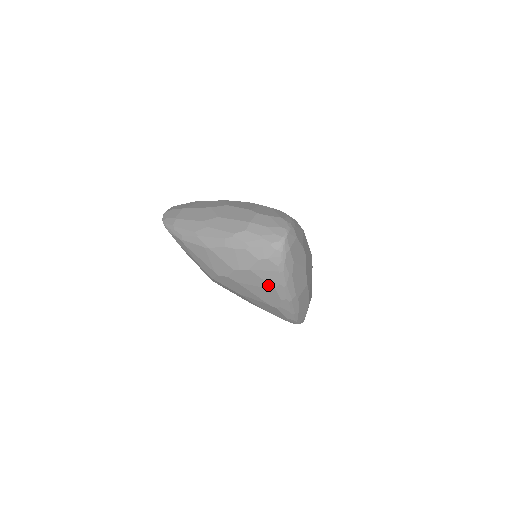
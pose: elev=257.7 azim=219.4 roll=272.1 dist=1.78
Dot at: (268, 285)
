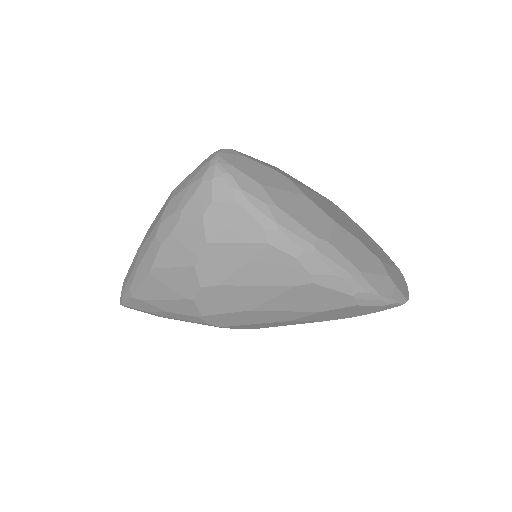
Dot at: (253, 246)
